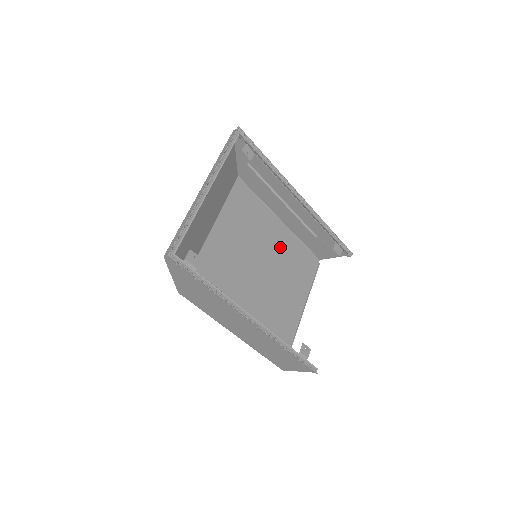
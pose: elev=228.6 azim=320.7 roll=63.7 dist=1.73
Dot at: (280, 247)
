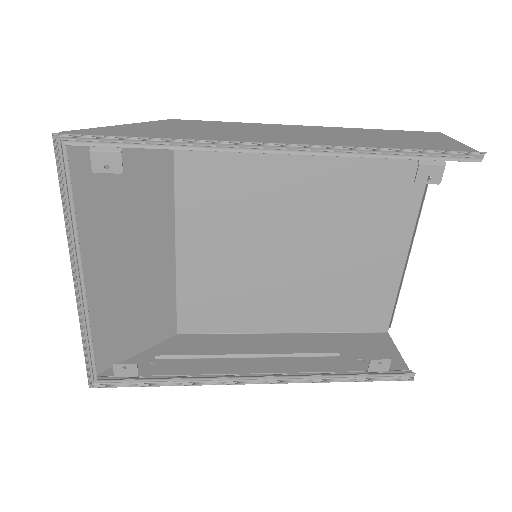
Dot at: (324, 176)
